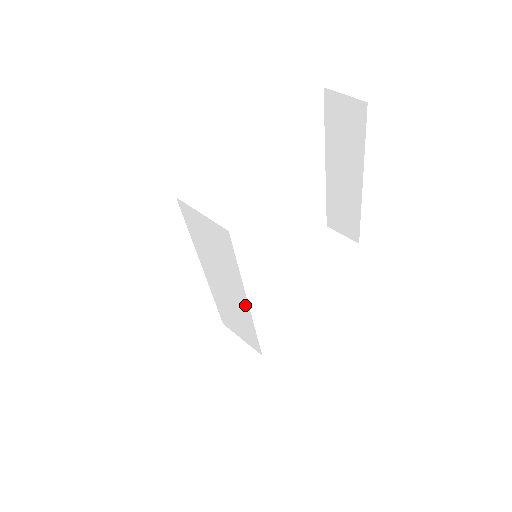
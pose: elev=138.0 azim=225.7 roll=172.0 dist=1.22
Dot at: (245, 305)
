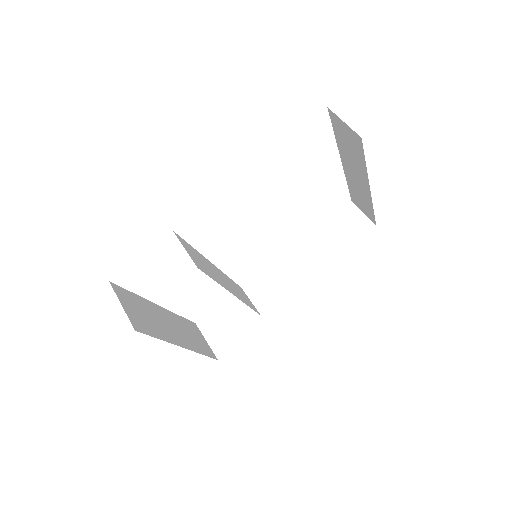
Dot at: occluded
